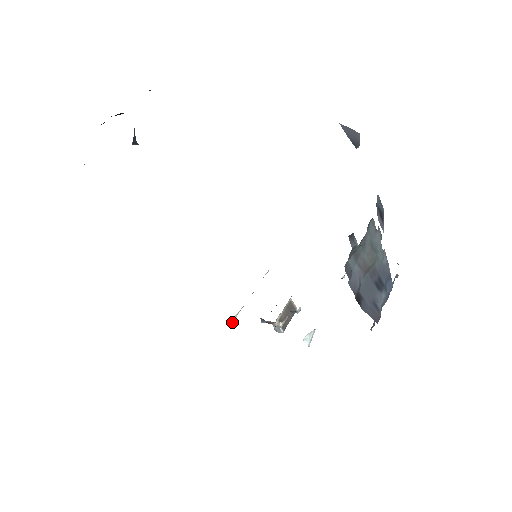
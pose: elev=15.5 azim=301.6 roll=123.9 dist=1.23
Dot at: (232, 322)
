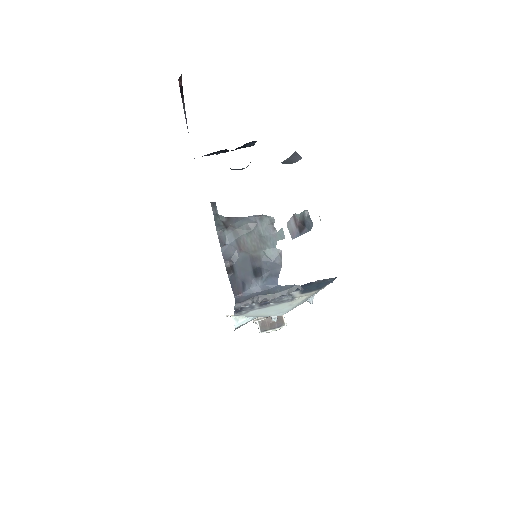
Dot at: occluded
